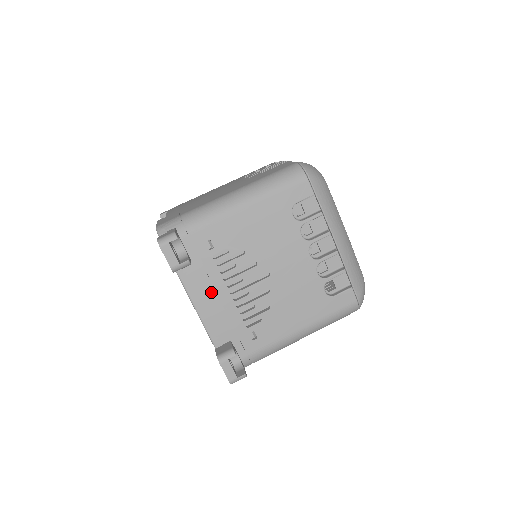
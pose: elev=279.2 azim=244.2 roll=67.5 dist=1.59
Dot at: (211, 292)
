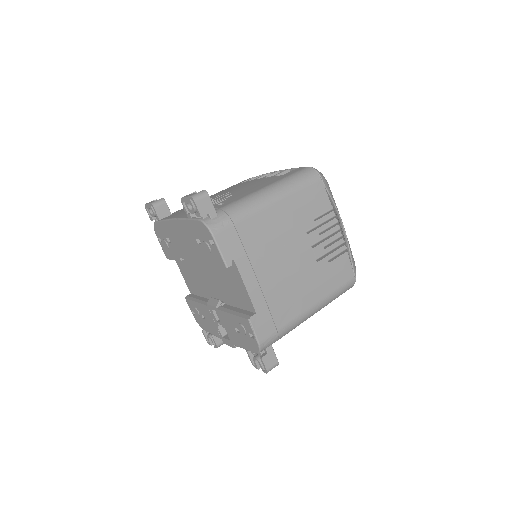
Dot at: occluded
